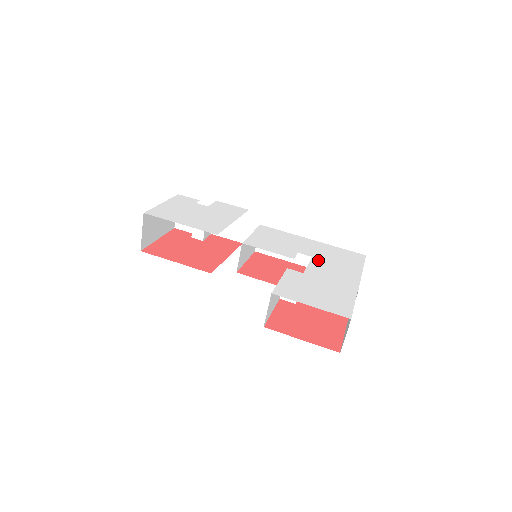
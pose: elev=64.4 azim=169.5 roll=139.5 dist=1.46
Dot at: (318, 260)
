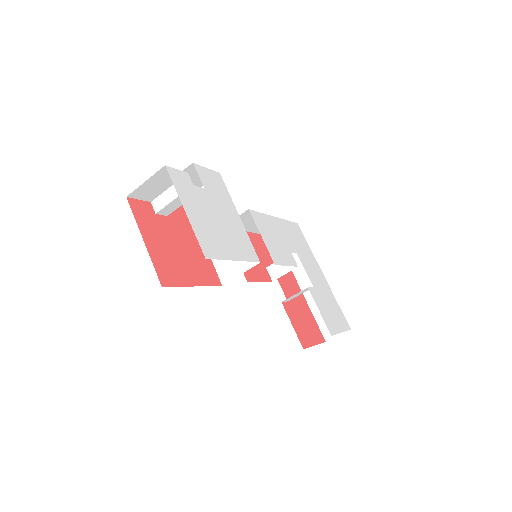
Dot at: (301, 257)
